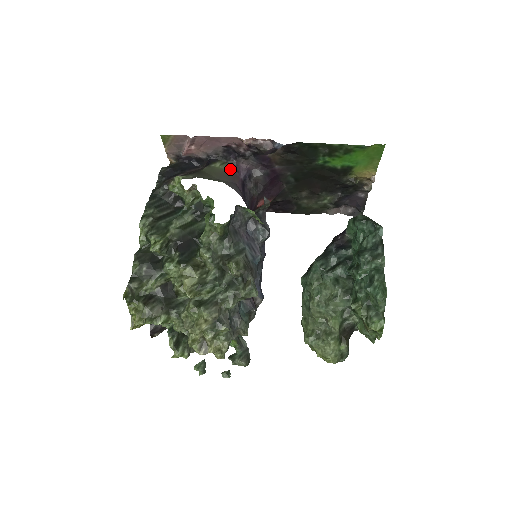
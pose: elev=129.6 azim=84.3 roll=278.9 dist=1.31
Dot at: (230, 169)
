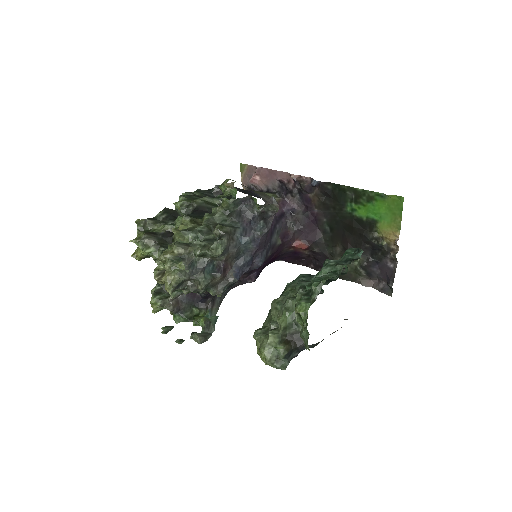
Dot at: (278, 200)
